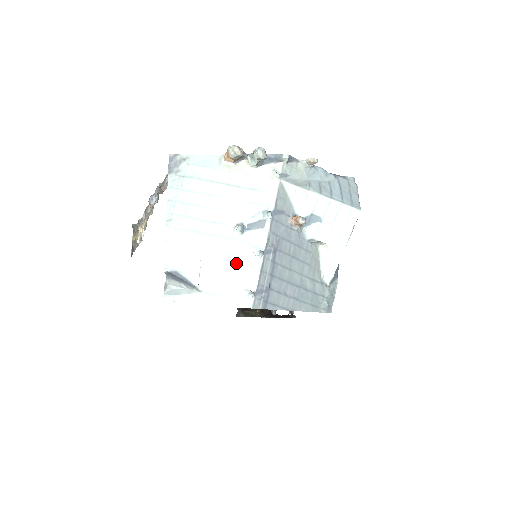
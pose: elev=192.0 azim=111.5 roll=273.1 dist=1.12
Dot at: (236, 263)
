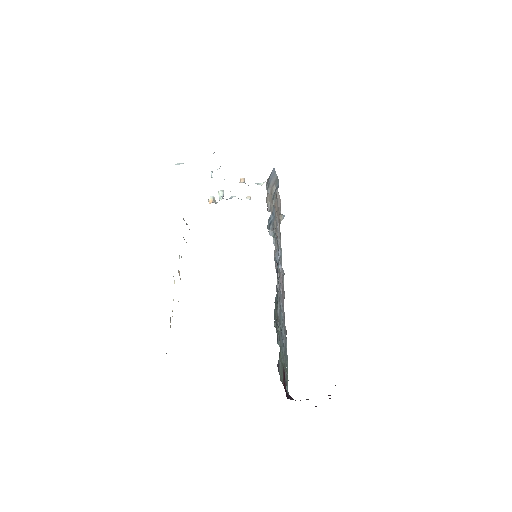
Dot at: occluded
